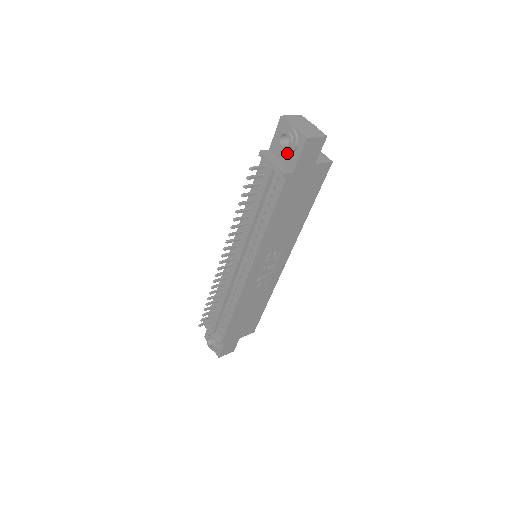
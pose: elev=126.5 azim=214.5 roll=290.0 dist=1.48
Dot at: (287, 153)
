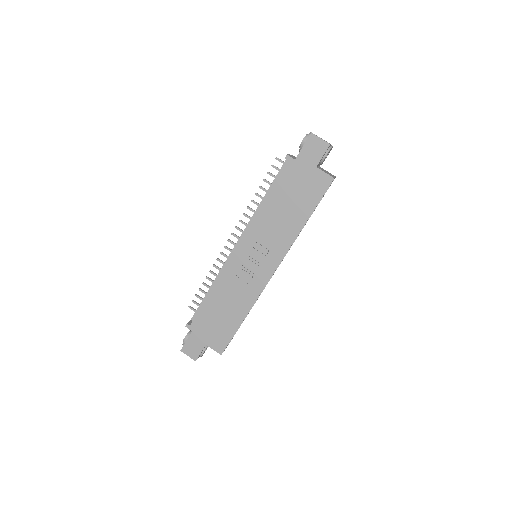
Dot at: (300, 148)
